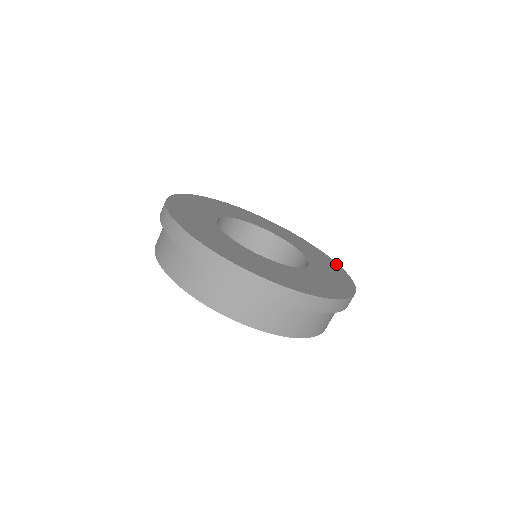
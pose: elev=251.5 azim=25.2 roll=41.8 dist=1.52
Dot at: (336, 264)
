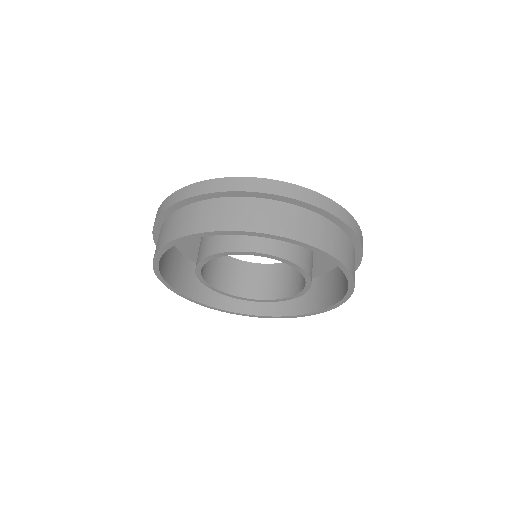
Dot at: occluded
